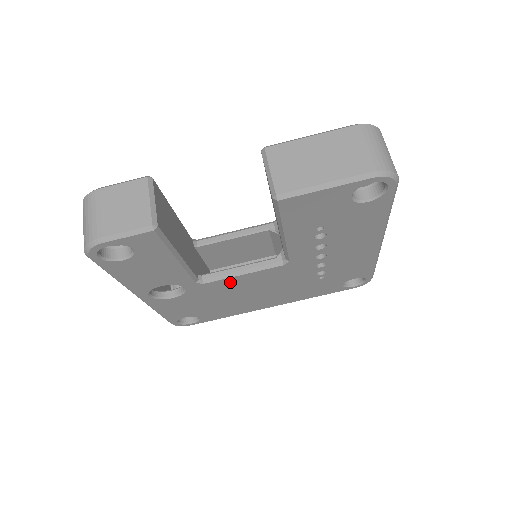
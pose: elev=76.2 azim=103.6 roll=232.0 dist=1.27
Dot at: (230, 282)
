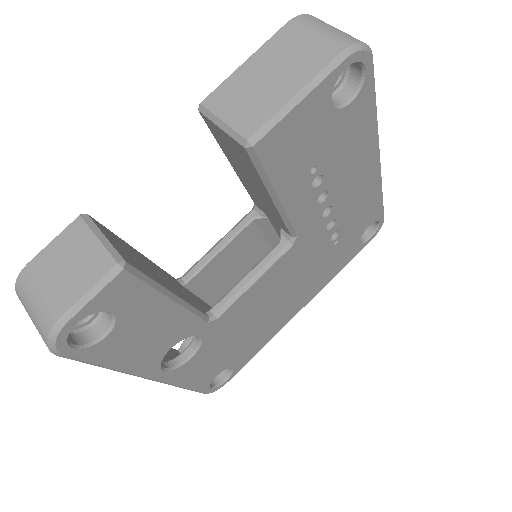
Dot at: (245, 301)
